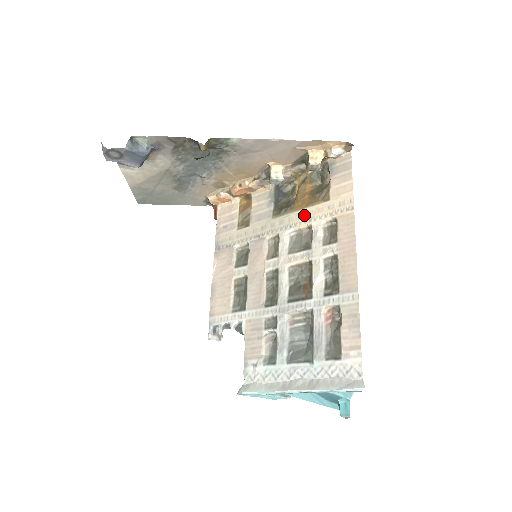
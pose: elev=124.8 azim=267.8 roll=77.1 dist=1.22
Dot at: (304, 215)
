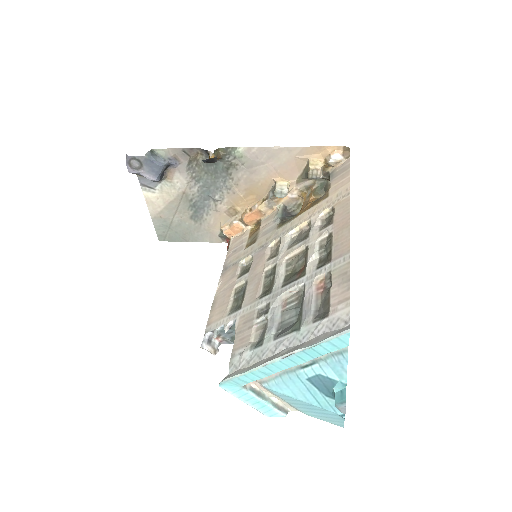
Dot at: (305, 215)
